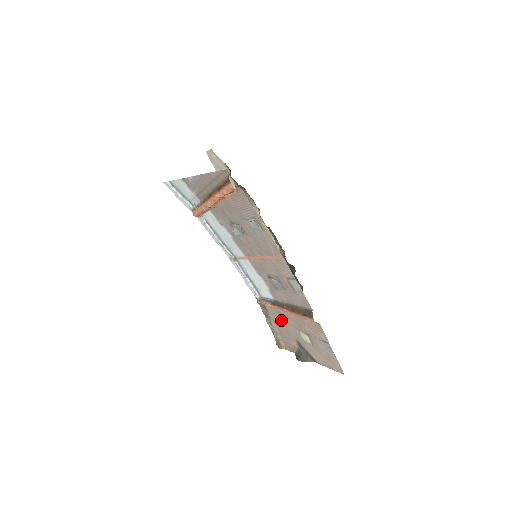
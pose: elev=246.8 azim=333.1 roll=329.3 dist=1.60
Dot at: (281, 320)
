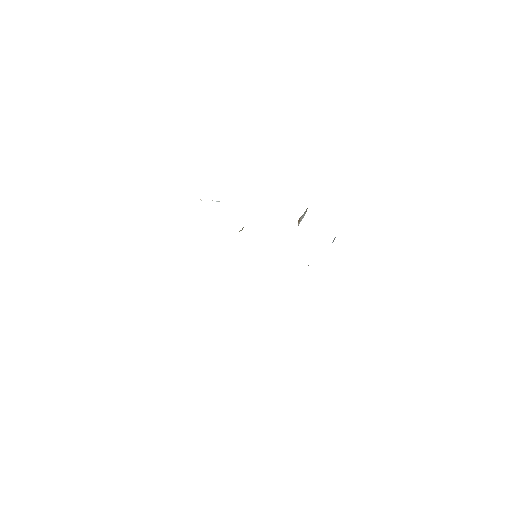
Dot at: occluded
